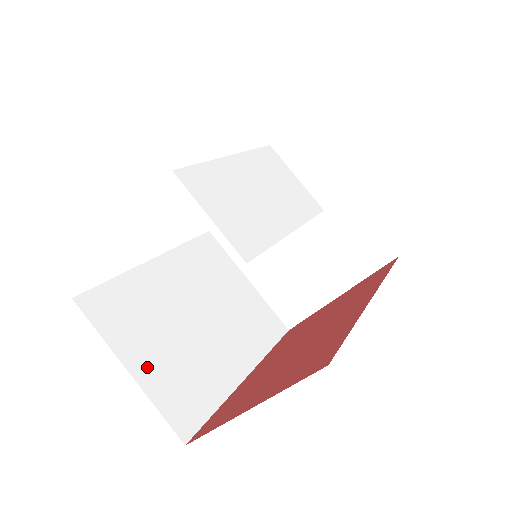
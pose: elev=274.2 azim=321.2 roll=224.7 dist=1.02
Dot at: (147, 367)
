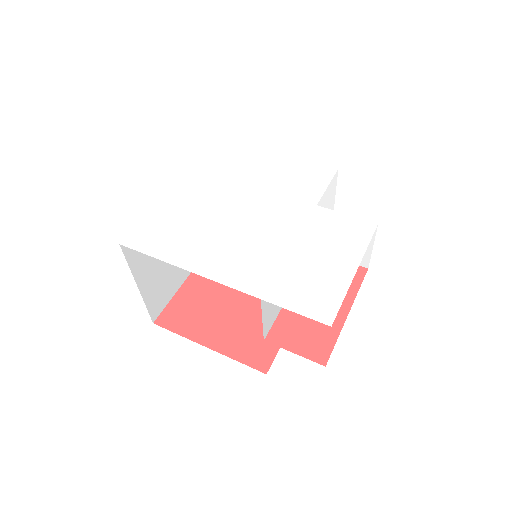
Dot at: (148, 281)
